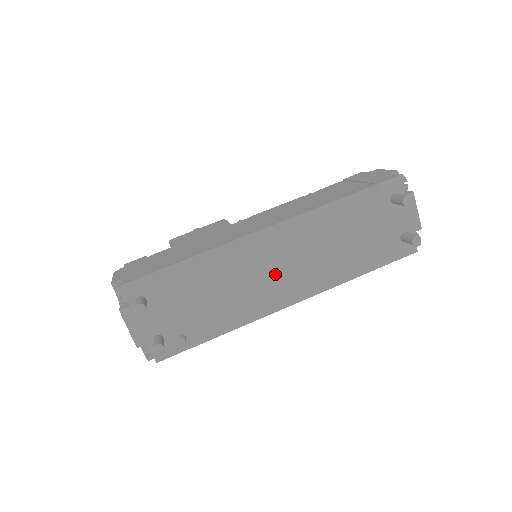
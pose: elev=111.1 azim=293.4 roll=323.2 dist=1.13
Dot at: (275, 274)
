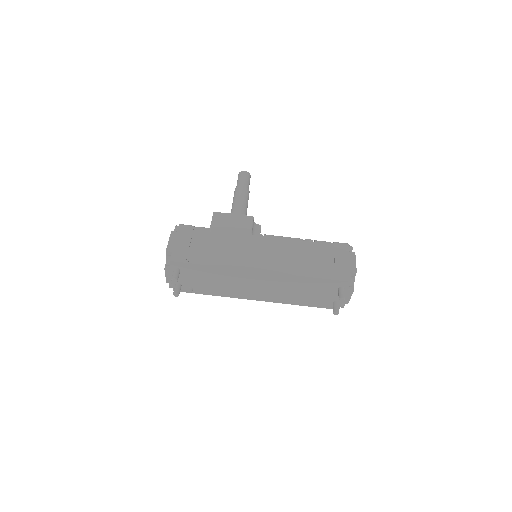
Dot at: (254, 288)
